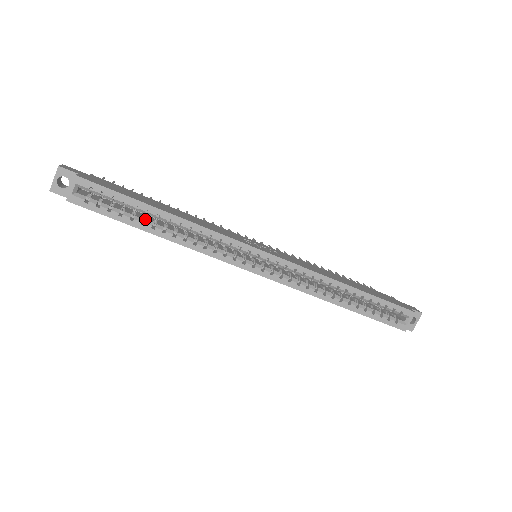
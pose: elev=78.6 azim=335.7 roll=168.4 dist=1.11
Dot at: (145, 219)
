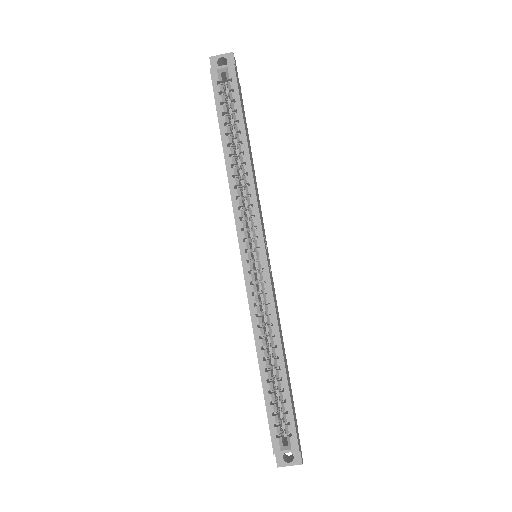
Dot at: (231, 137)
